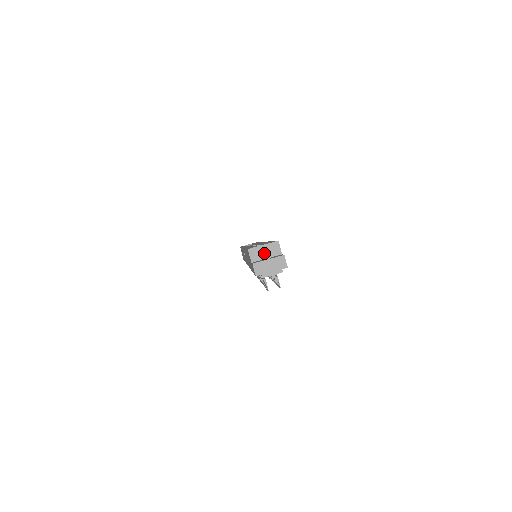
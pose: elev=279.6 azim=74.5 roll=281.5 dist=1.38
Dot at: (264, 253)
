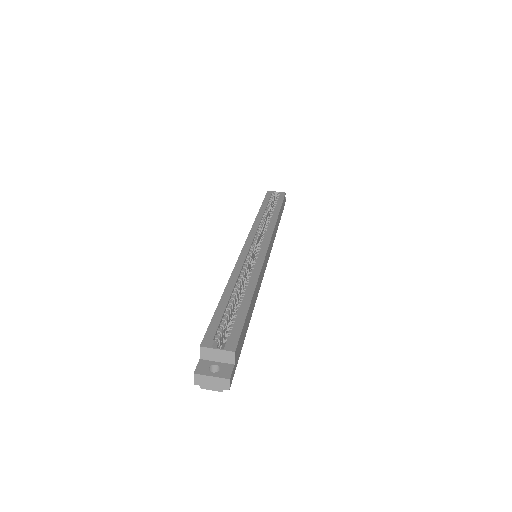
Dot at: (216, 356)
